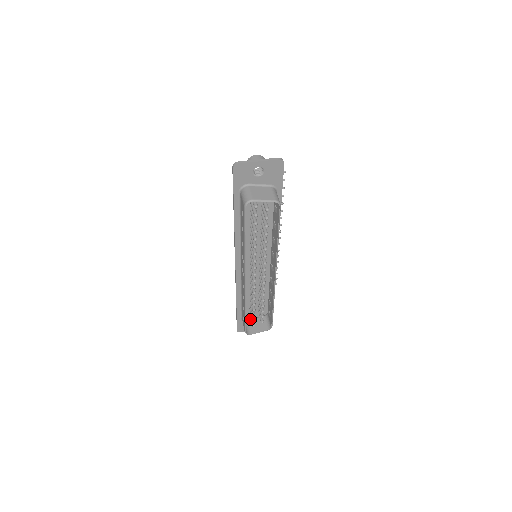
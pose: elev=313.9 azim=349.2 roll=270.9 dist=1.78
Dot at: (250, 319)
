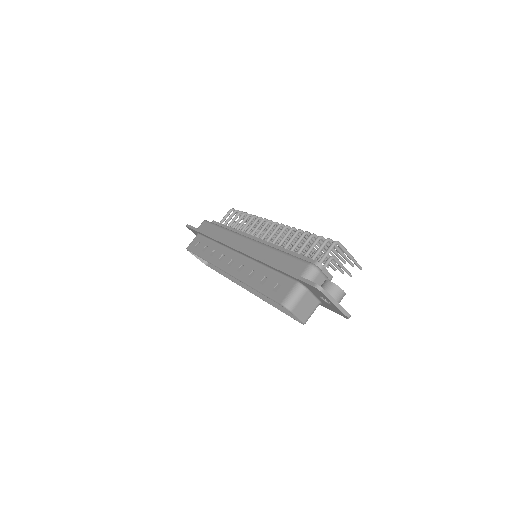
Dot at: occluded
